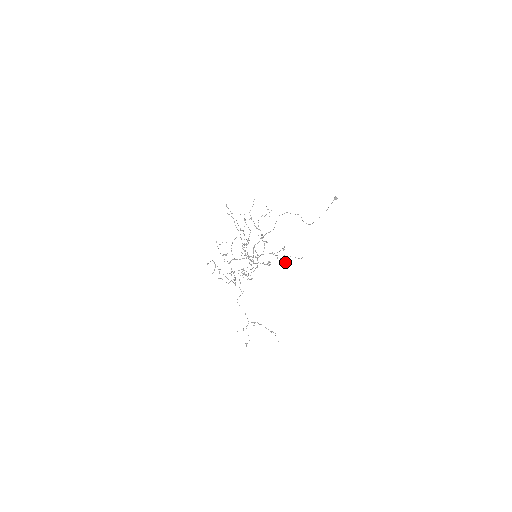
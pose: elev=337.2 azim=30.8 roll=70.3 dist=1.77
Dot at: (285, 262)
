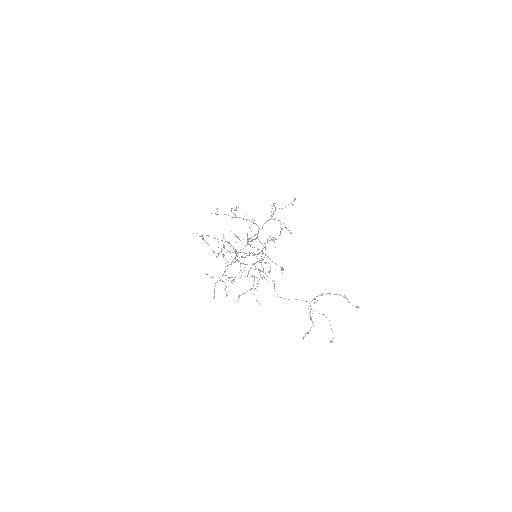
Dot at: (285, 227)
